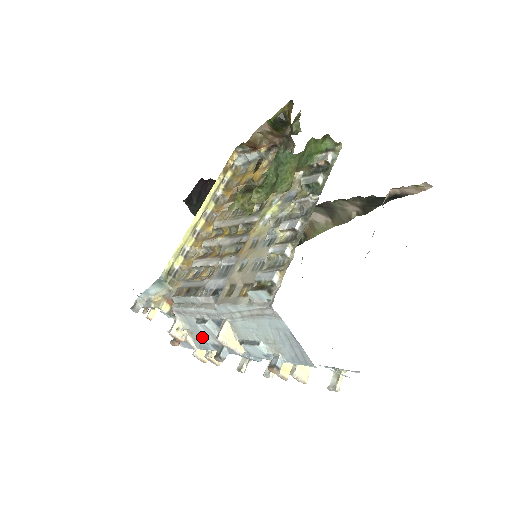
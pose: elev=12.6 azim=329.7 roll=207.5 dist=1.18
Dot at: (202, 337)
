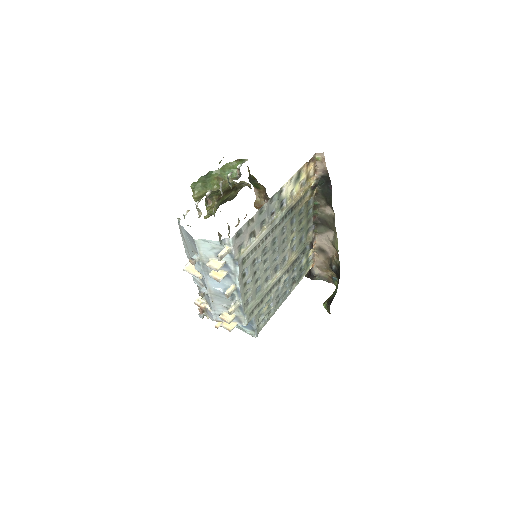
Dot at: (206, 296)
